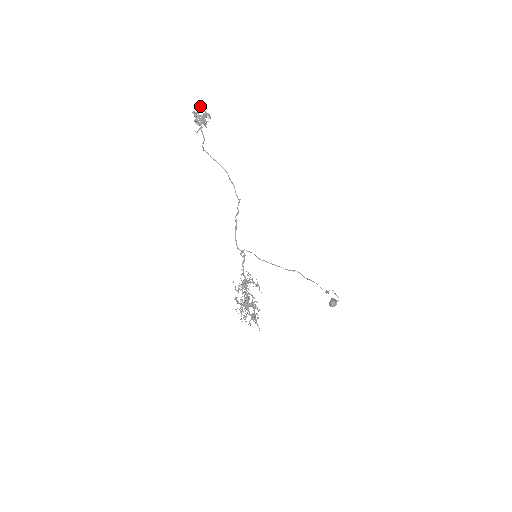
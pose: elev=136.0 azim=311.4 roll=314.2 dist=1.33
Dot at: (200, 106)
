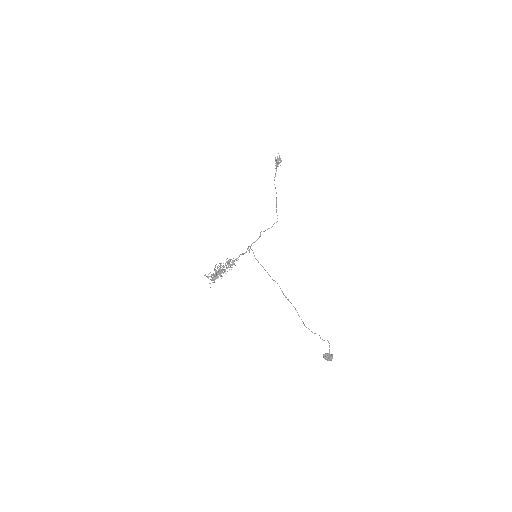
Dot at: (278, 153)
